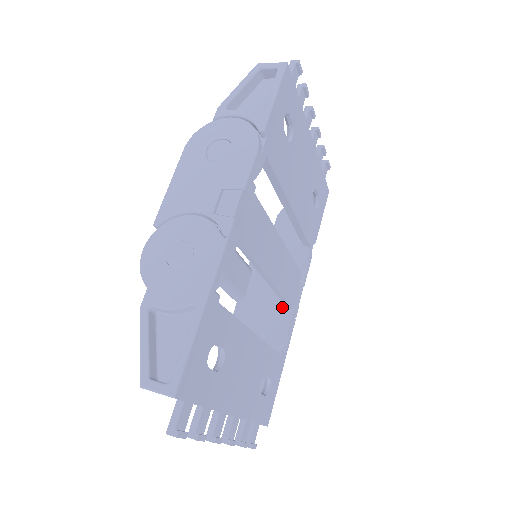
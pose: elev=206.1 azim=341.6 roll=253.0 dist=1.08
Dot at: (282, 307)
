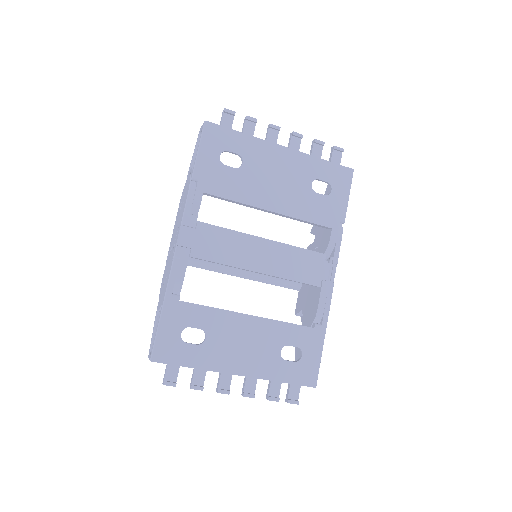
Dot at: (316, 287)
